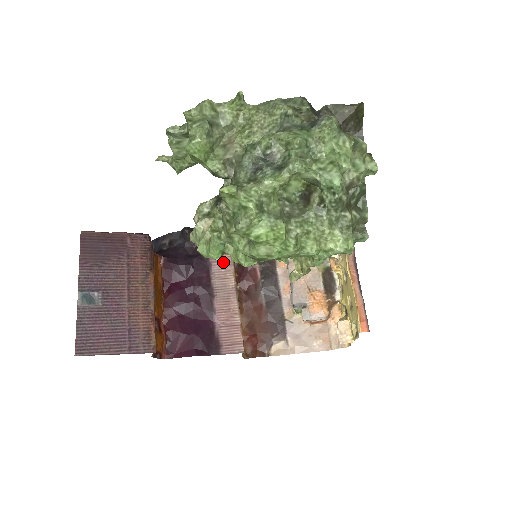
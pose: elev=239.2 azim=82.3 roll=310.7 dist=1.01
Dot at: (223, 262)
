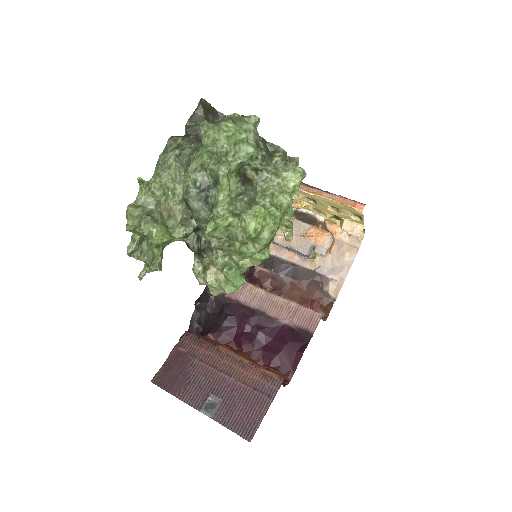
Dot at: (241, 290)
